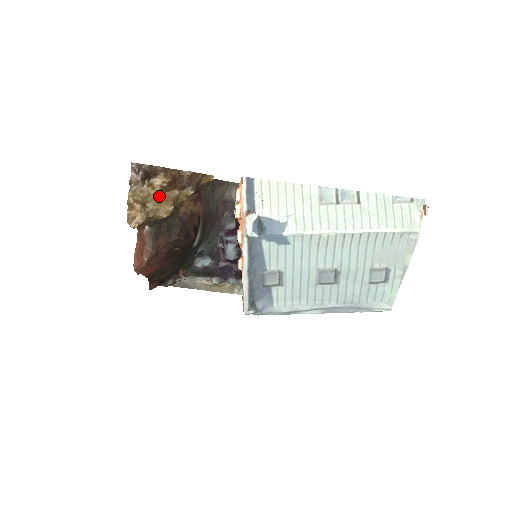
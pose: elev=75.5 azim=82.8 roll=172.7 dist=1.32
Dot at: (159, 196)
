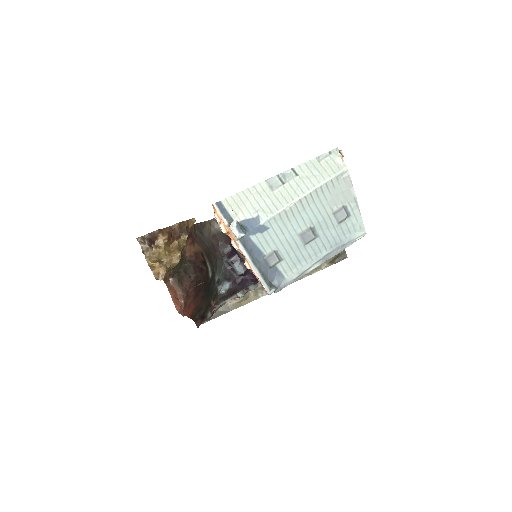
Dot at: (167, 251)
